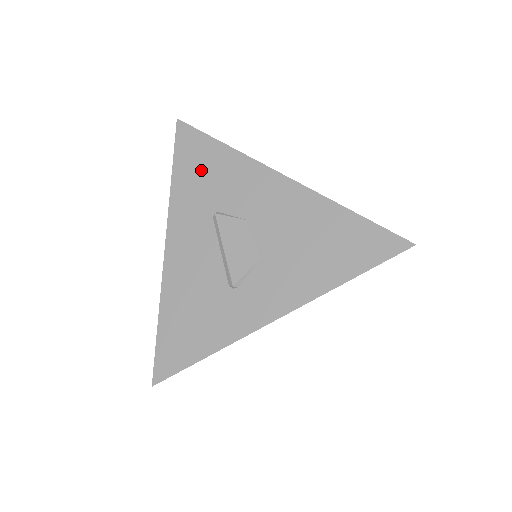
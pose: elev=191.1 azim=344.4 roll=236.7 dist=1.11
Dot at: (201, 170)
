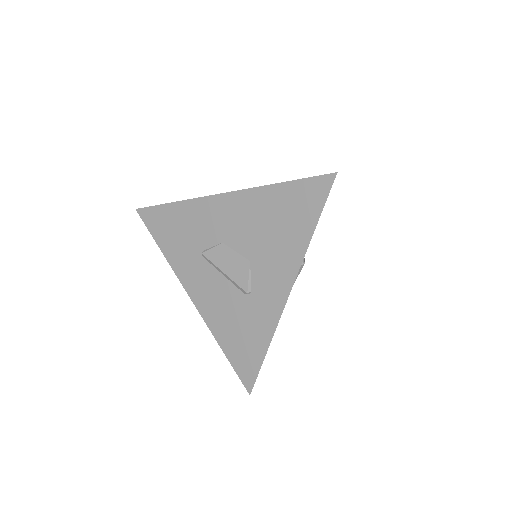
Dot at: (173, 231)
